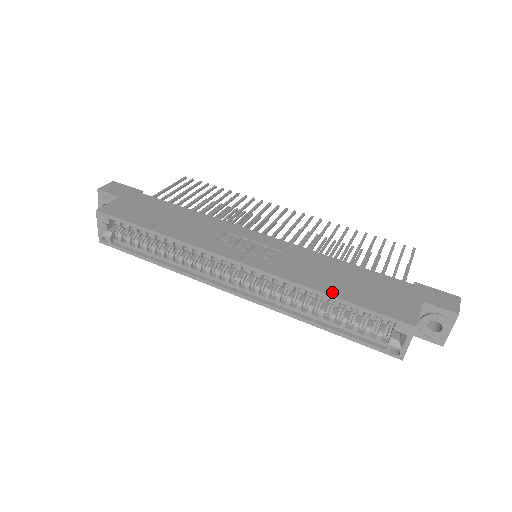
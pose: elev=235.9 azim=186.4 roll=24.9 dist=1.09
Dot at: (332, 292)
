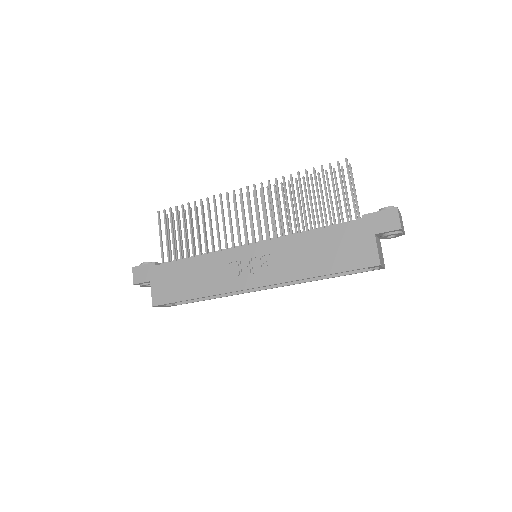
Dot at: (319, 272)
